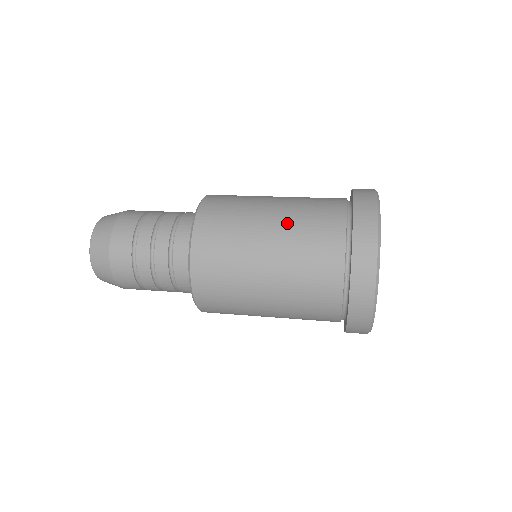
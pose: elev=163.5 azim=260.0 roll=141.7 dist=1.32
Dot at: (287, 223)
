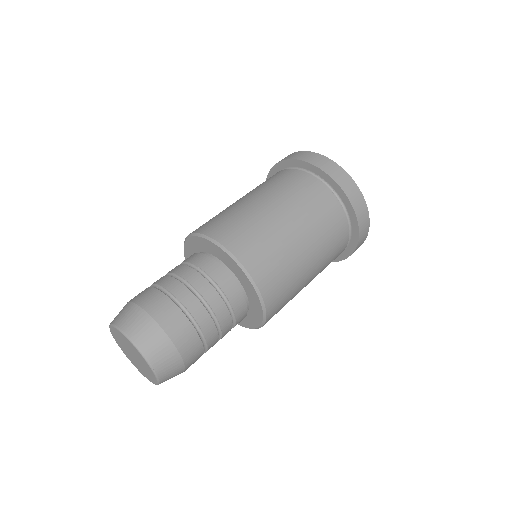
Dot at: (321, 259)
